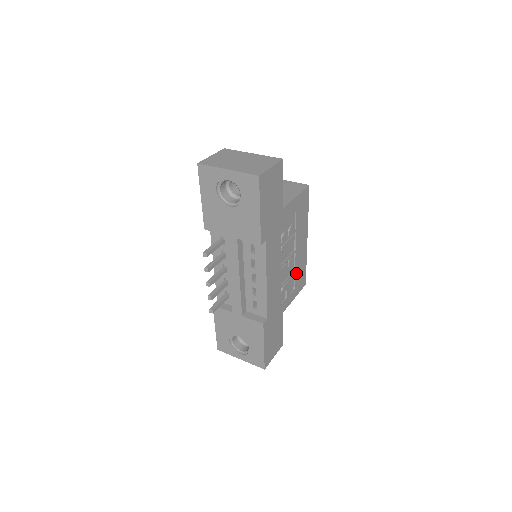
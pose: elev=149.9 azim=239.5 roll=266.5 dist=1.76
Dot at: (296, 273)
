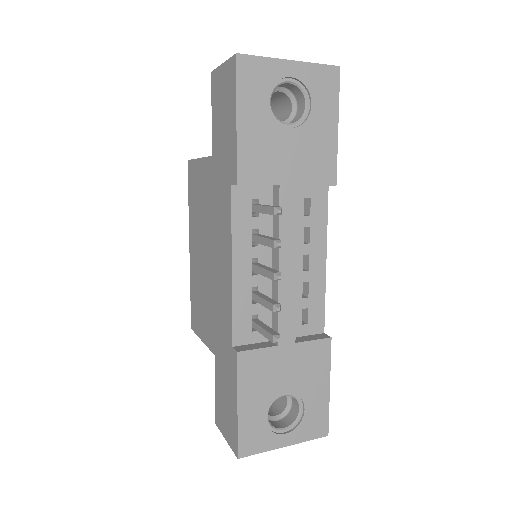
Dot at: occluded
